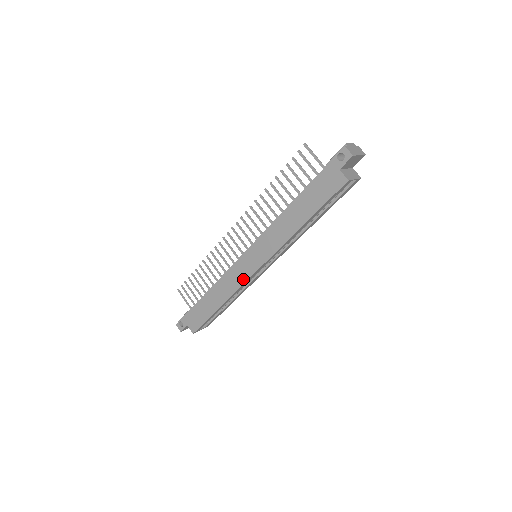
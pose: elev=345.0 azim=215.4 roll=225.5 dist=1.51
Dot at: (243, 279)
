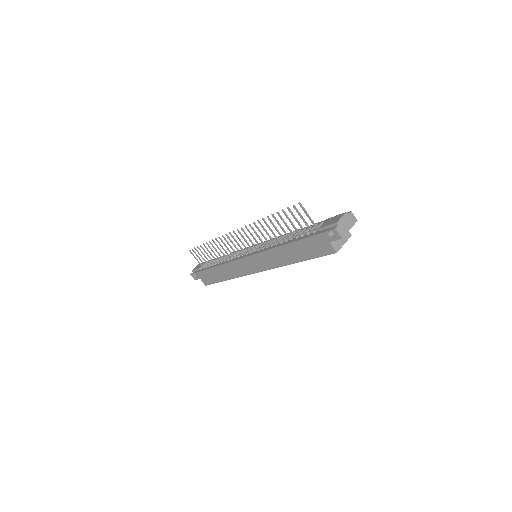
Dot at: (245, 273)
